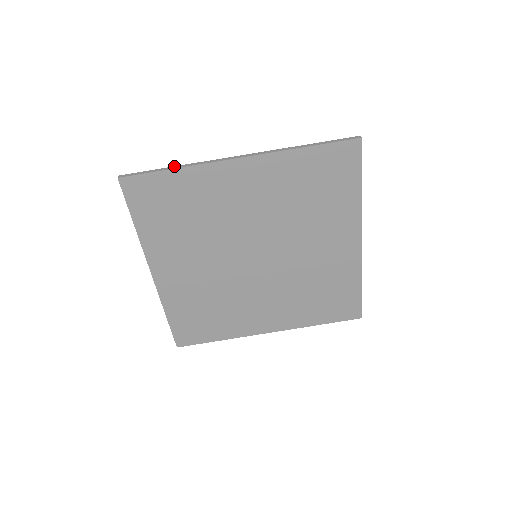
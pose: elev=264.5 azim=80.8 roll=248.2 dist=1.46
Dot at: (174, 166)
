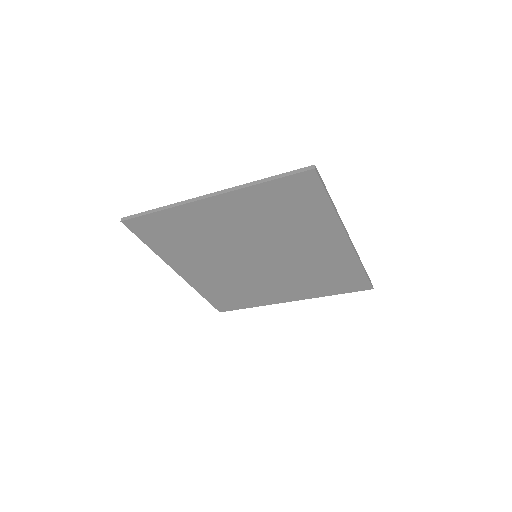
Dot at: (160, 207)
